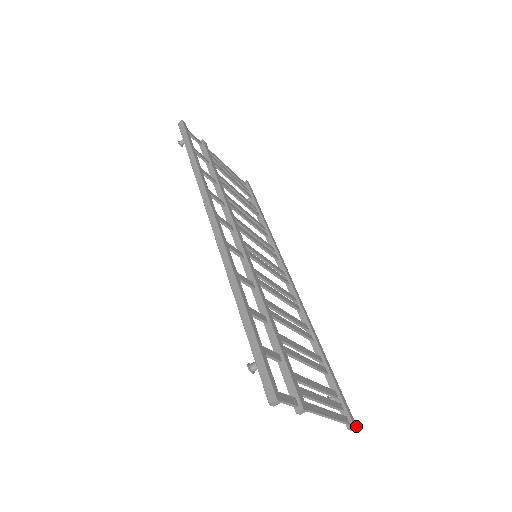
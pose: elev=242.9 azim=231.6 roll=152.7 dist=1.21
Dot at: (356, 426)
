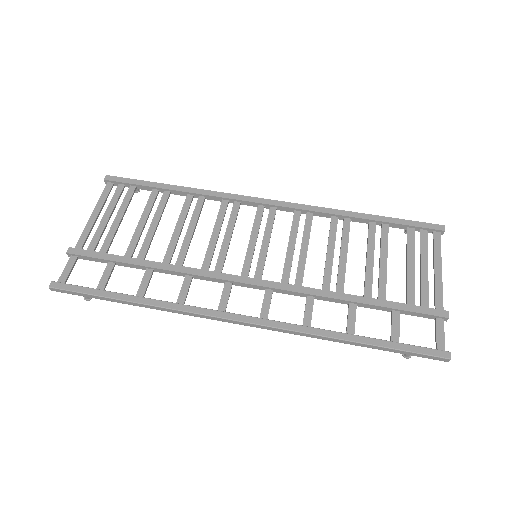
Dot at: (444, 227)
